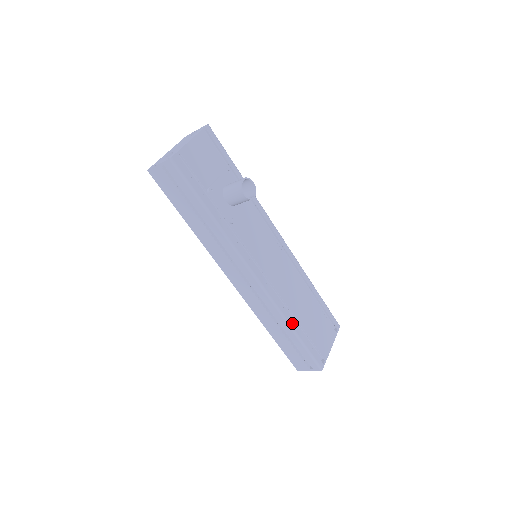
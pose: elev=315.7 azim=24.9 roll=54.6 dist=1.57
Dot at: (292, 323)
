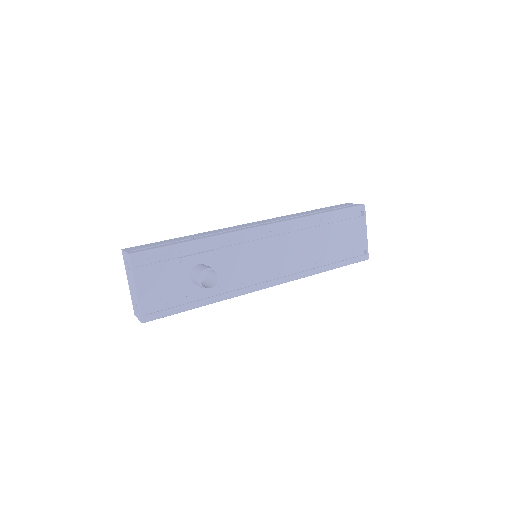
Dot at: (321, 269)
